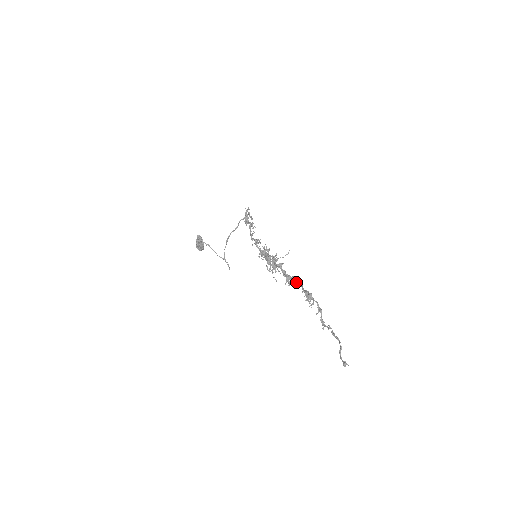
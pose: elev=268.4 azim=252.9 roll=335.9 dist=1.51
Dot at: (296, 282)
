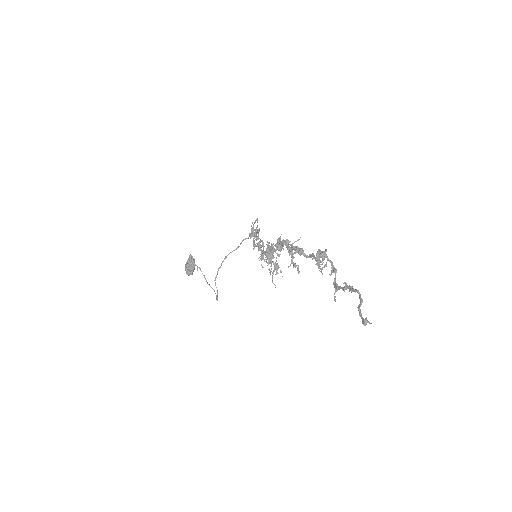
Dot at: (305, 255)
